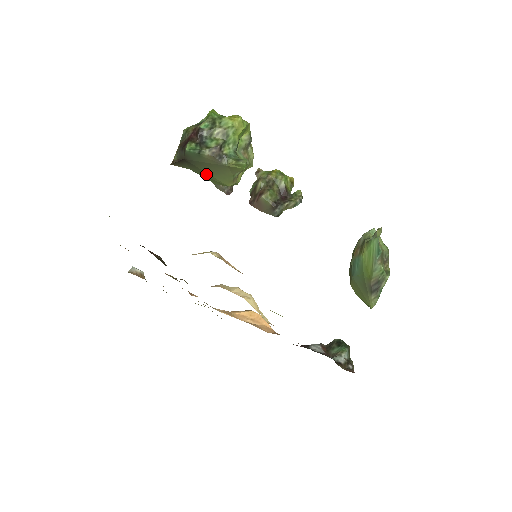
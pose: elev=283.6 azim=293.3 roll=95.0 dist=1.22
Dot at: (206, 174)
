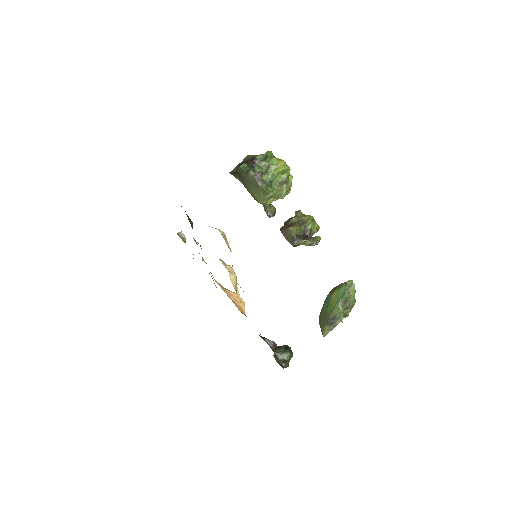
Dot at: (249, 189)
